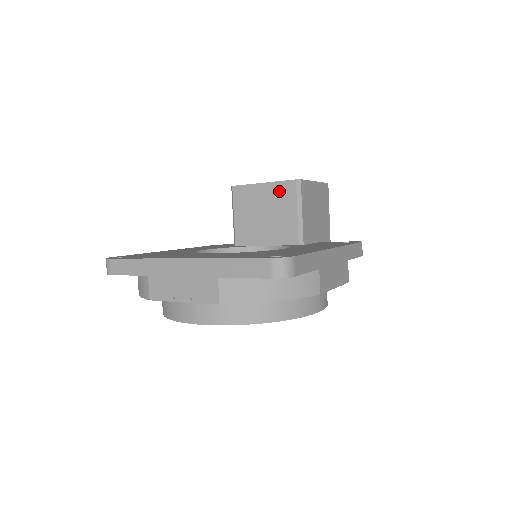
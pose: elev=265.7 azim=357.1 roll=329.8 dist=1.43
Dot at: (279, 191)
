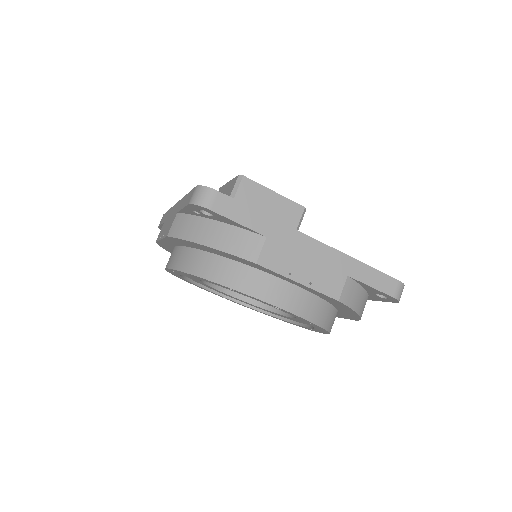
Dot at: (287, 208)
